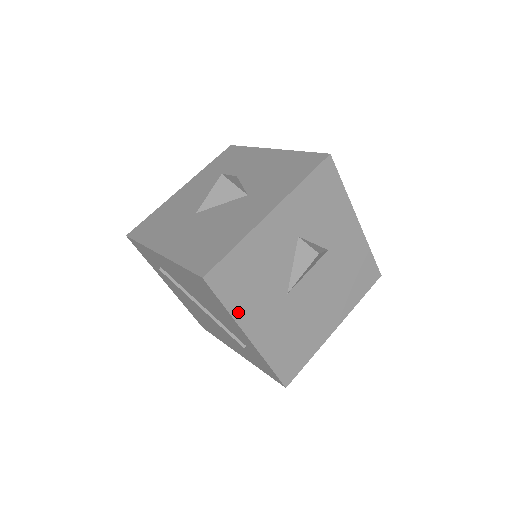
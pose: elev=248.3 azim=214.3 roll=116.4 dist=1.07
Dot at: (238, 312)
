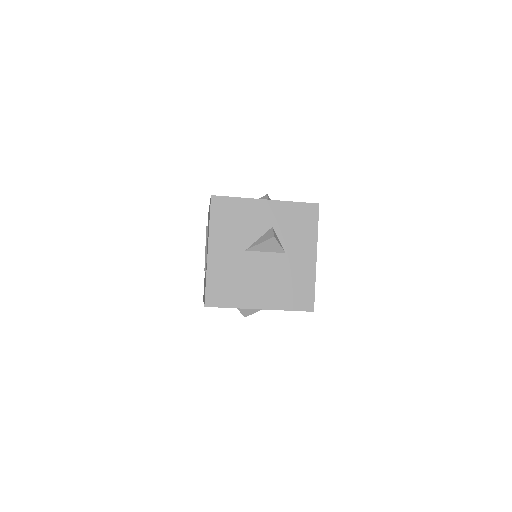
Dot at: (214, 230)
